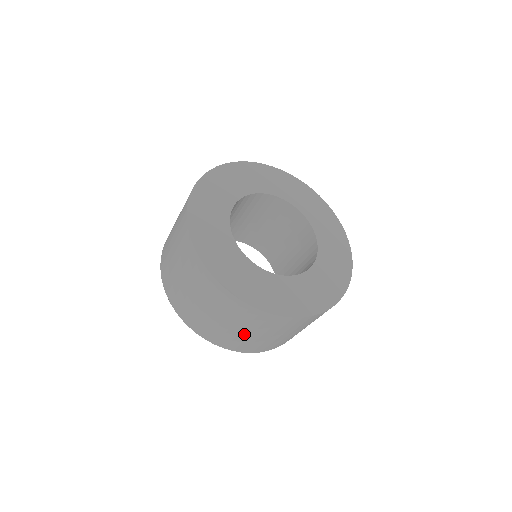
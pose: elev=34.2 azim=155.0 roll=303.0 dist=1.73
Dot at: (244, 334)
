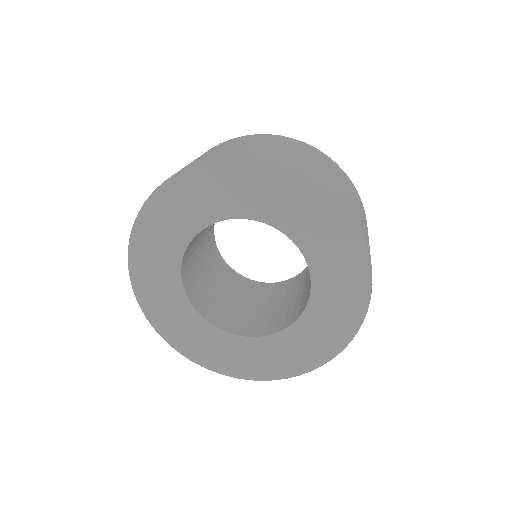
Dot at: occluded
